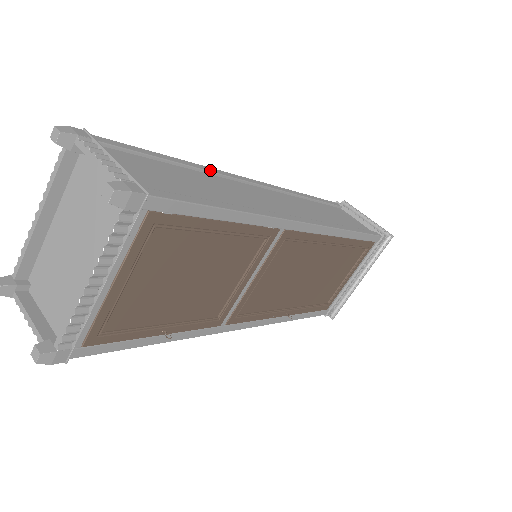
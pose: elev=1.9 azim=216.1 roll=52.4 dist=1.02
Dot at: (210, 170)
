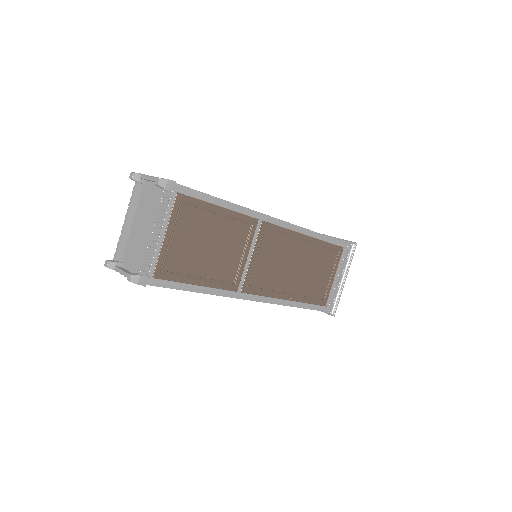
Dot at: occluded
